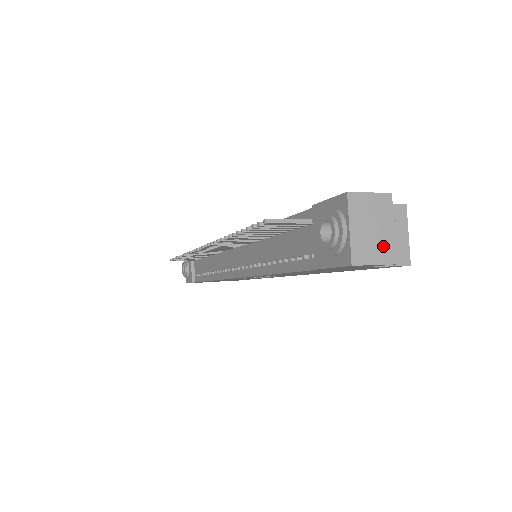
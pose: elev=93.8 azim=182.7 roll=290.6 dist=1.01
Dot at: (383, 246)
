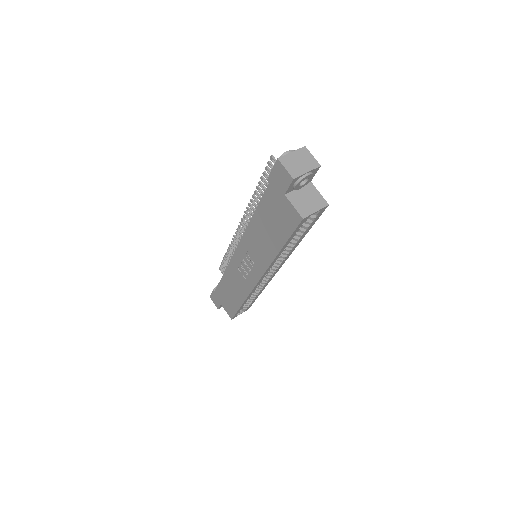
Dot at: (296, 170)
